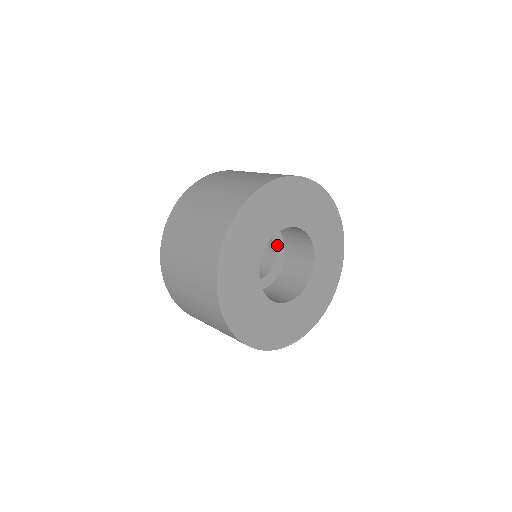
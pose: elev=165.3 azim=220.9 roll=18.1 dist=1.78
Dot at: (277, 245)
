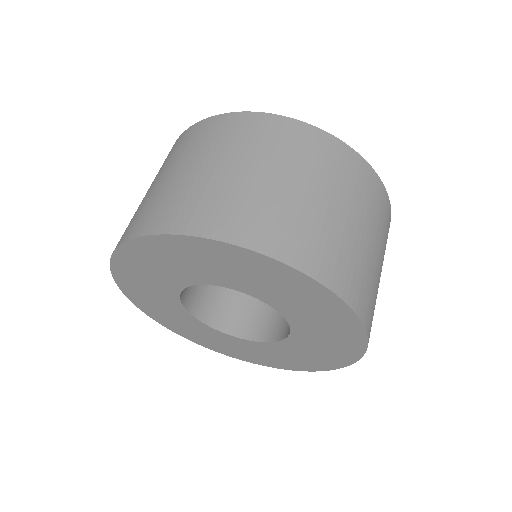
Dot at: occluded
